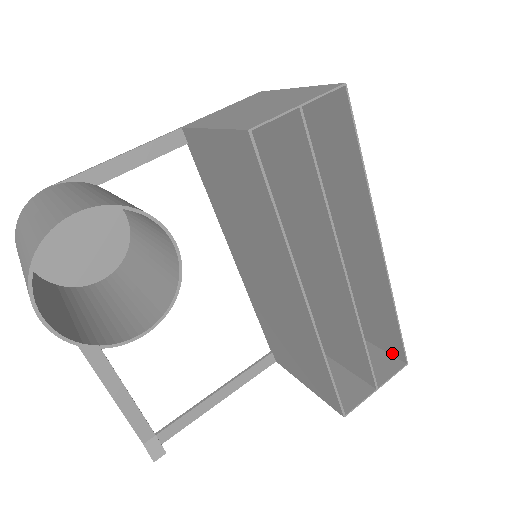
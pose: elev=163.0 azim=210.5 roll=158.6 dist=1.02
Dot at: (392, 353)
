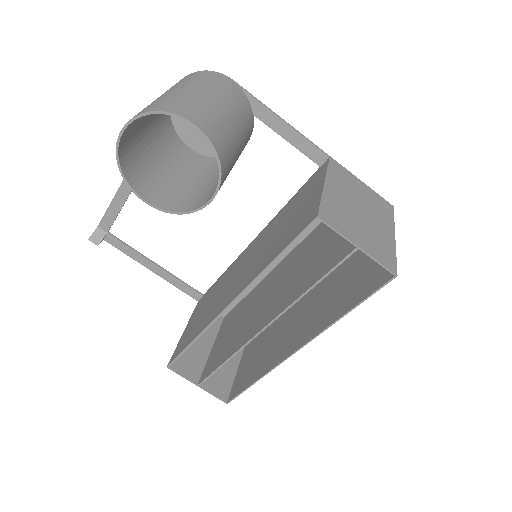
Dot at: (232, 389)
